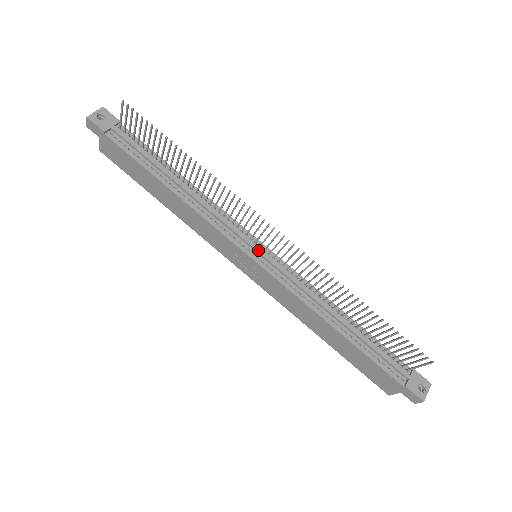
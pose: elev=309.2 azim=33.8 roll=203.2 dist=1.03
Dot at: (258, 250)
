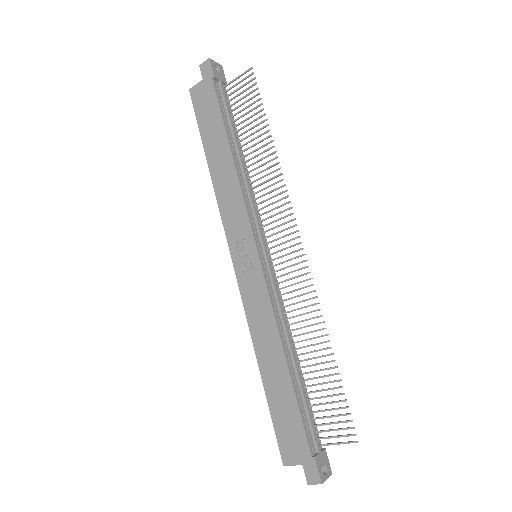
Dot at: (266, 250)
